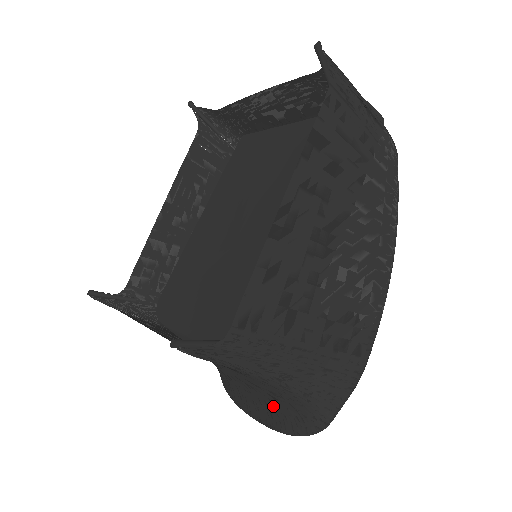
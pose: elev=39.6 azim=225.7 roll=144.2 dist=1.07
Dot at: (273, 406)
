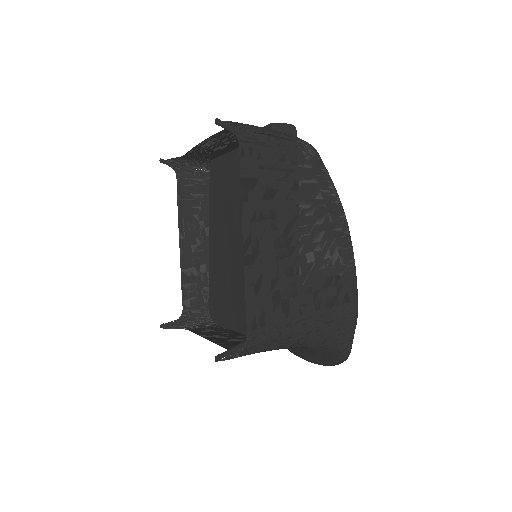
Dot at: (312, 352)
